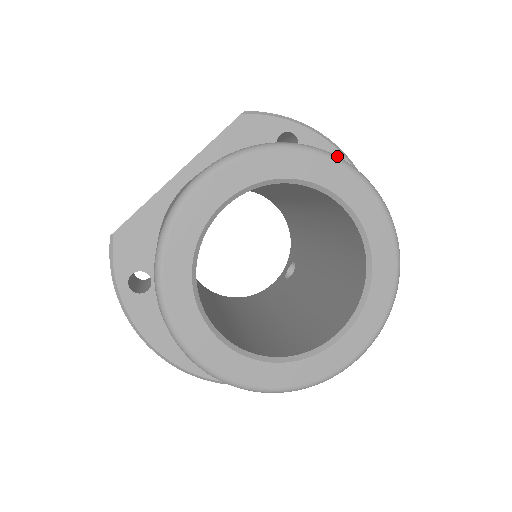
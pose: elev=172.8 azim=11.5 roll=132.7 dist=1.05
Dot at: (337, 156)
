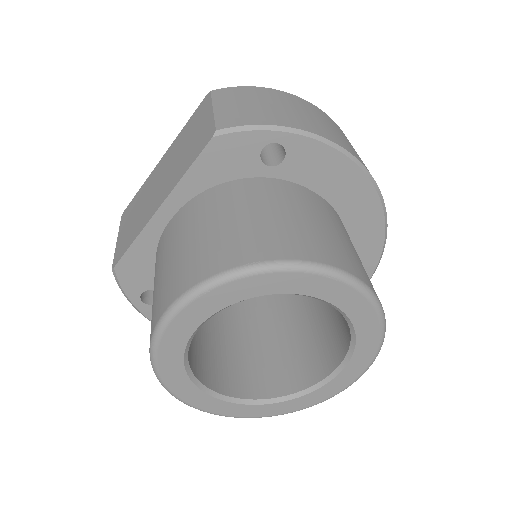
Dot at: (312, 264)
